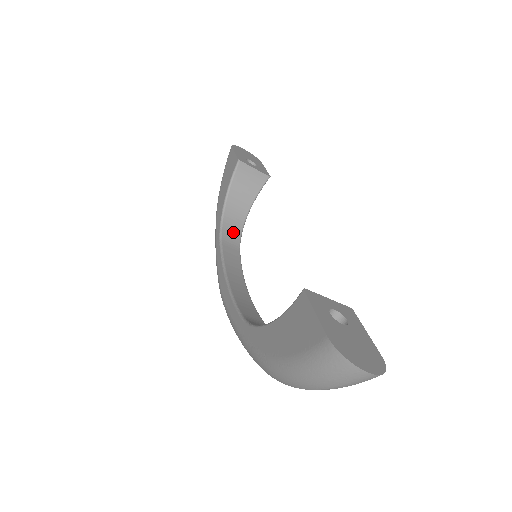
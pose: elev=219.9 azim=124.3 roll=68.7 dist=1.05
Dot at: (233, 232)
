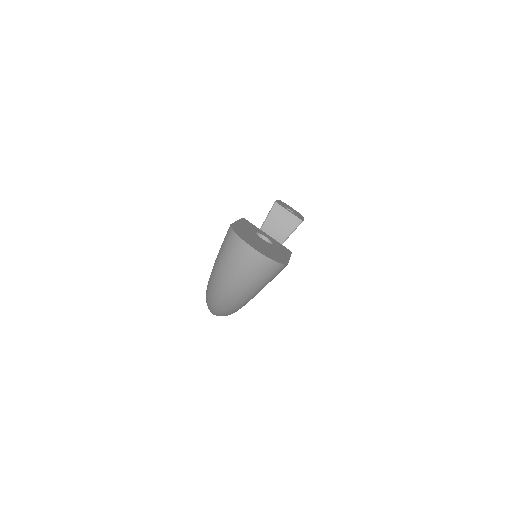
Dot at: occluded
